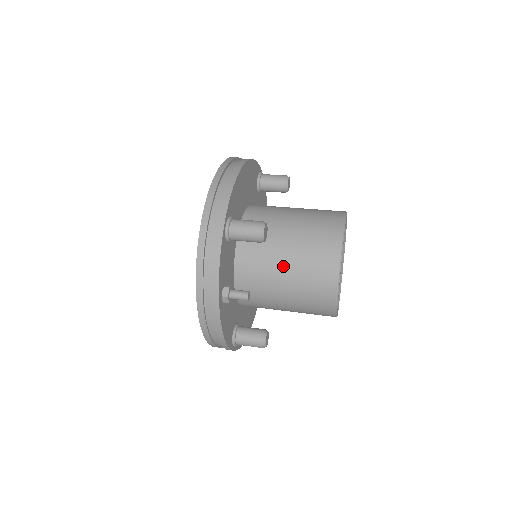
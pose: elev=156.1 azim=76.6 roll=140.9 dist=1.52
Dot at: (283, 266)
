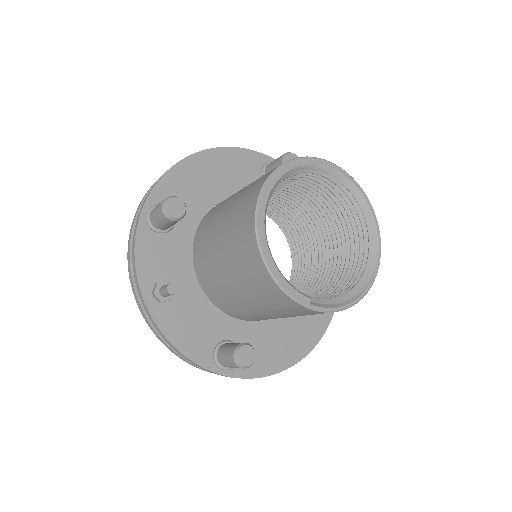
Dot at: (218, 247)
